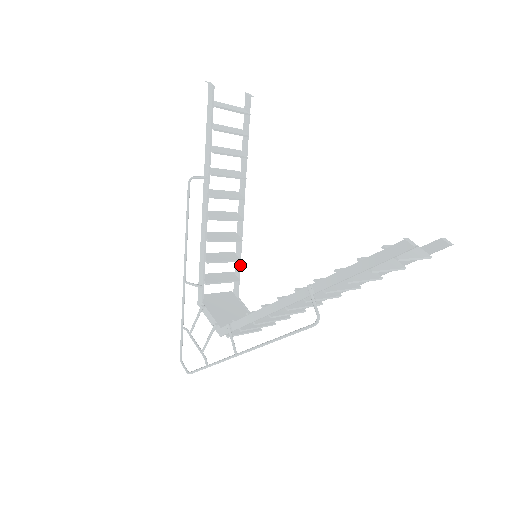
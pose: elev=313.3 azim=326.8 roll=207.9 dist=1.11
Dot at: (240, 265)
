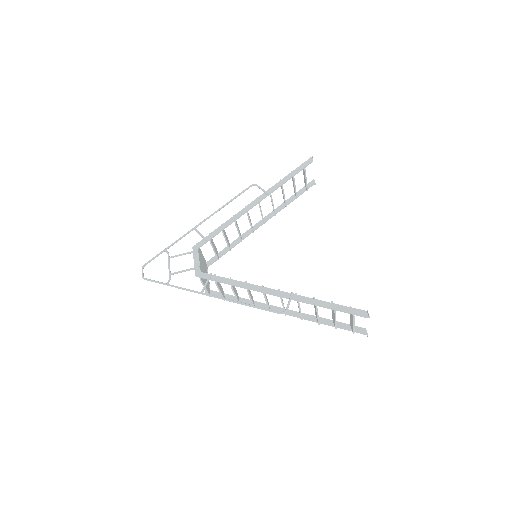
Dot at: occluded
